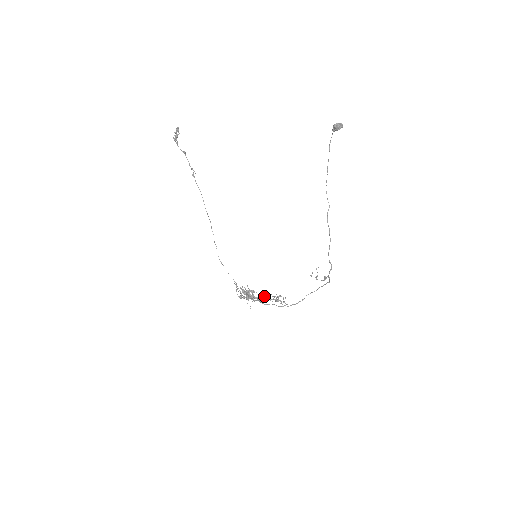
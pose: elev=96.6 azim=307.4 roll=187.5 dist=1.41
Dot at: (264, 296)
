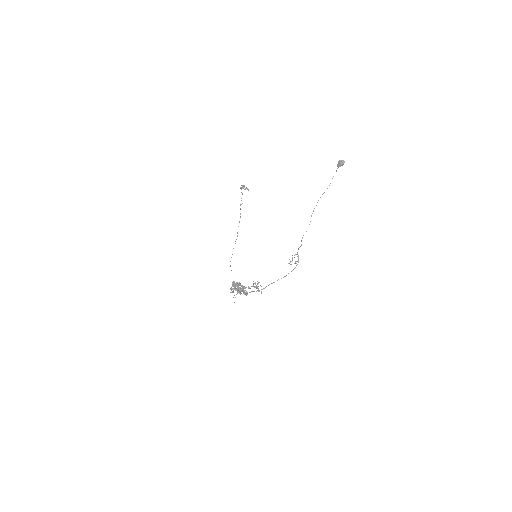
Dot at: occluded
